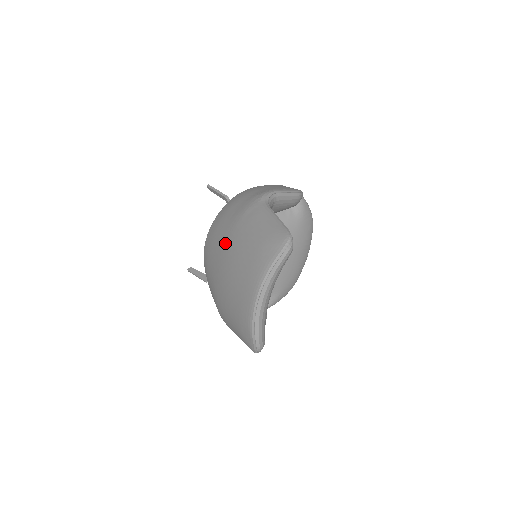
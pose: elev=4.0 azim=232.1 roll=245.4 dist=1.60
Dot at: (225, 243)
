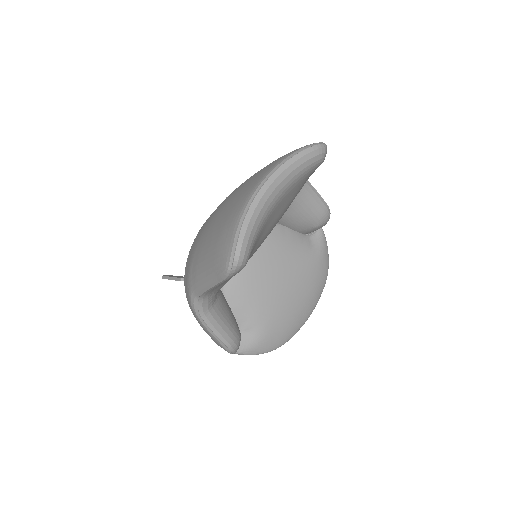
Dot at: occluded
